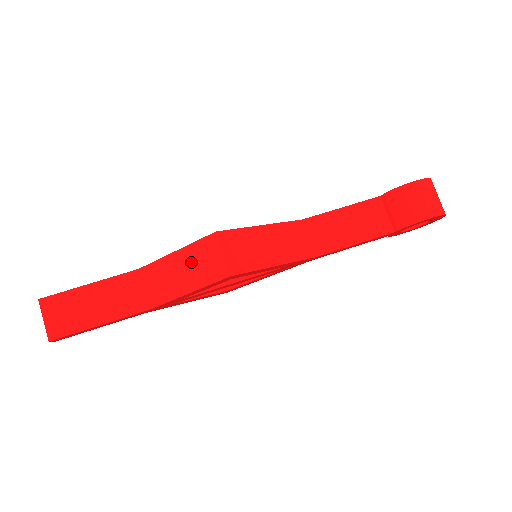
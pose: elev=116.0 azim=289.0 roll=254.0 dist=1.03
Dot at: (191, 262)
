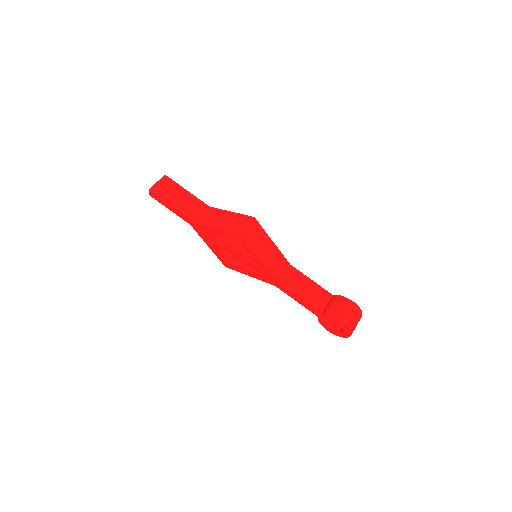
Dot at: (232, 219)
